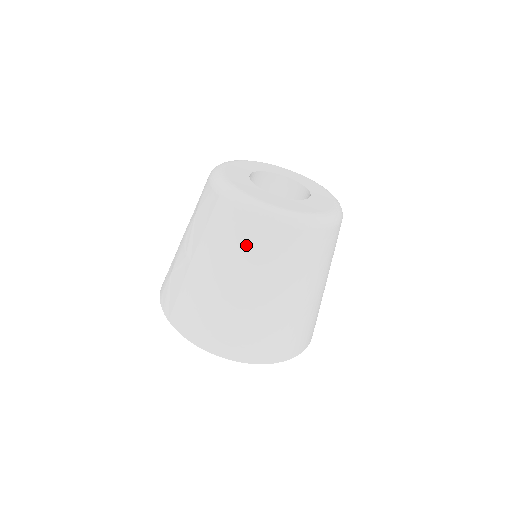
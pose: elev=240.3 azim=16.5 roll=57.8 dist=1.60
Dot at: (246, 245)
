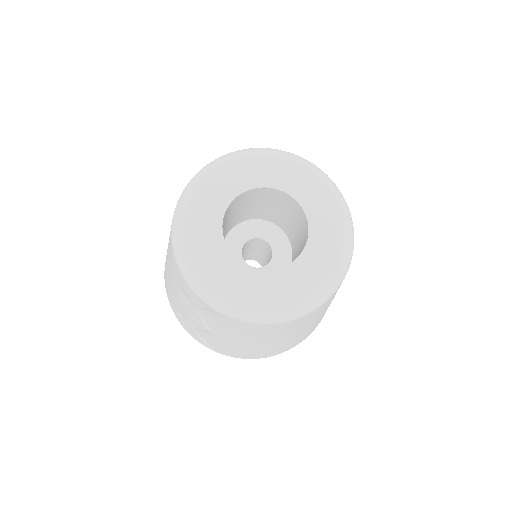
Dot at: (283, 331)
